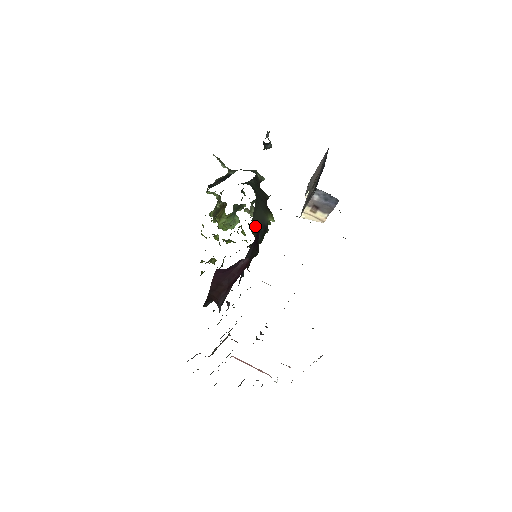
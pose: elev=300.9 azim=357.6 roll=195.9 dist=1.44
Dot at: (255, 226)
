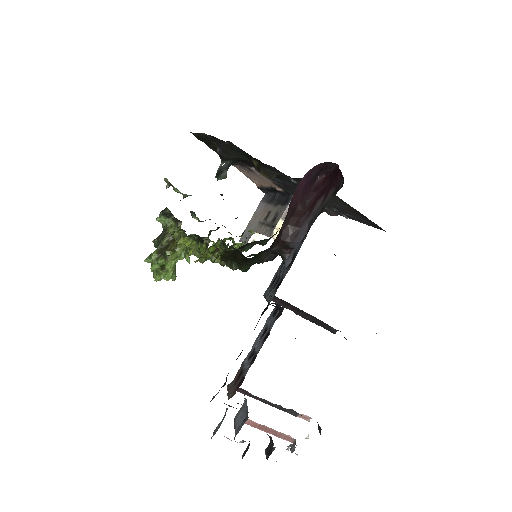
Dot at: occluded
